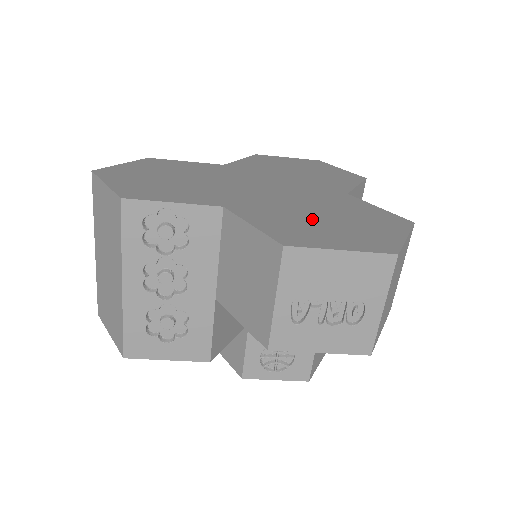
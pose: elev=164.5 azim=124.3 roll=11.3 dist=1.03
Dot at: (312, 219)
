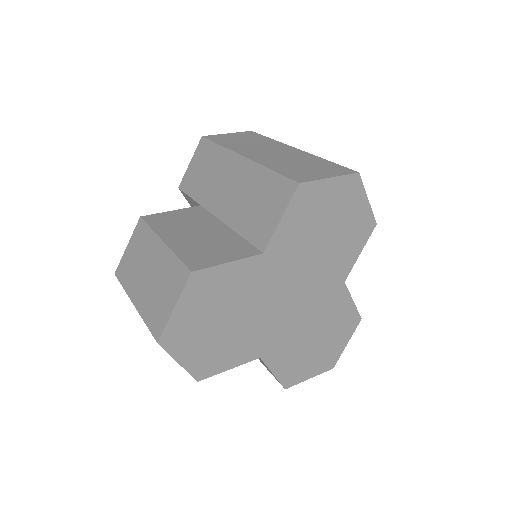
Dot at: (307, 348)
